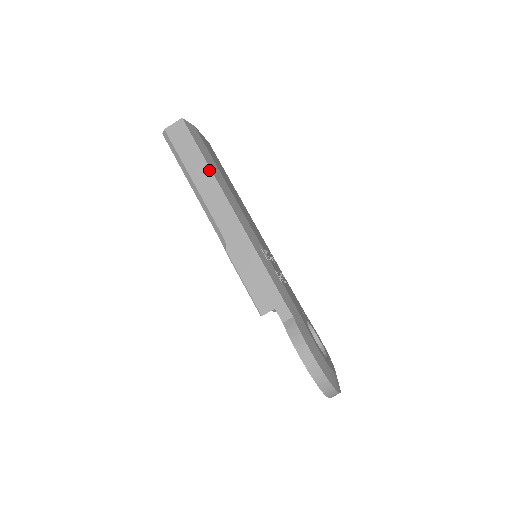
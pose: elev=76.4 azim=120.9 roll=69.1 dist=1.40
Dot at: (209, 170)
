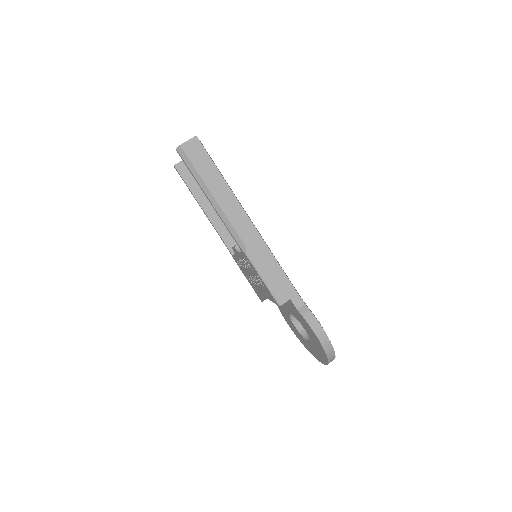
Dot at: (225, 184)
